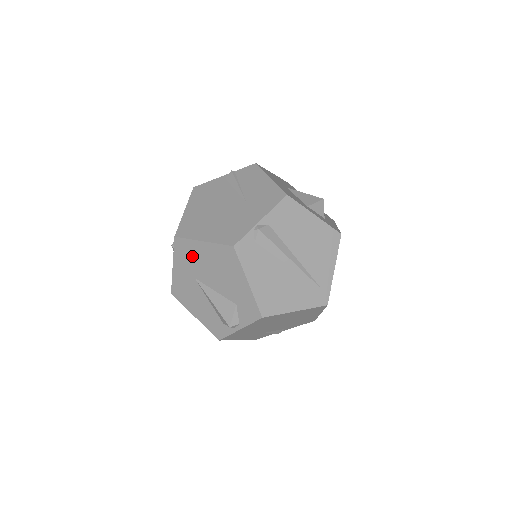
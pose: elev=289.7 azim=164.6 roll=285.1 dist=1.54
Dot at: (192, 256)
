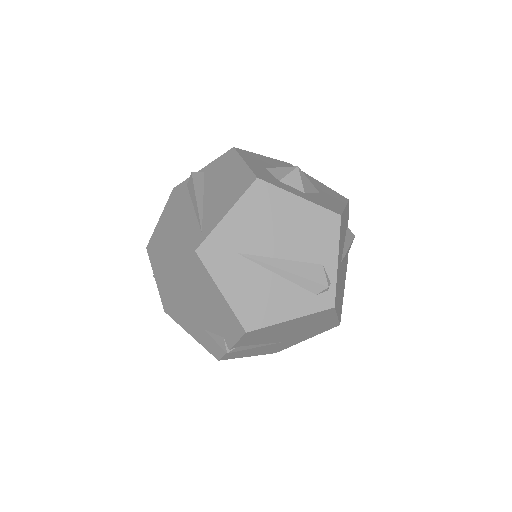
Dot at: occluded
